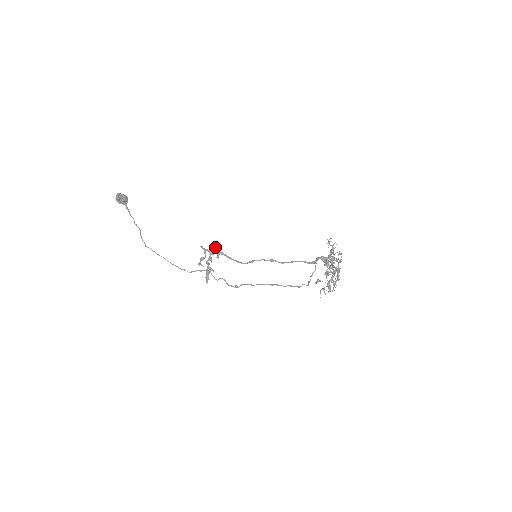
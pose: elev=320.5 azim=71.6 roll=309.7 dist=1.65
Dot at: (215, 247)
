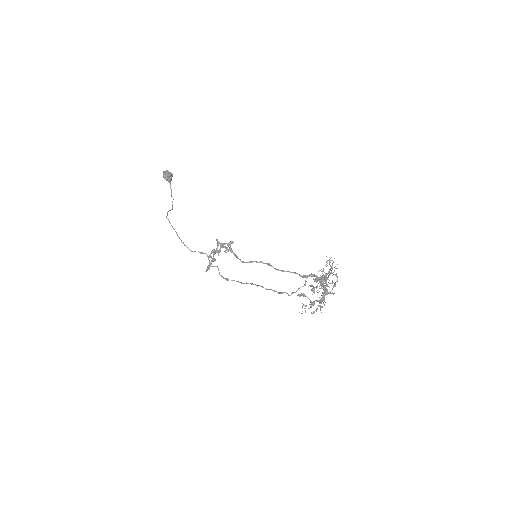
Dot at: occluded
